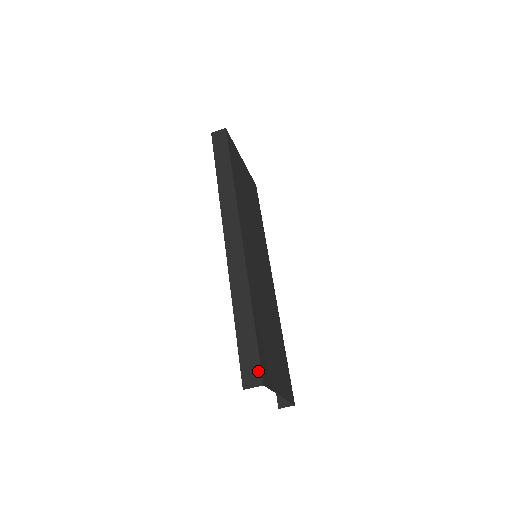
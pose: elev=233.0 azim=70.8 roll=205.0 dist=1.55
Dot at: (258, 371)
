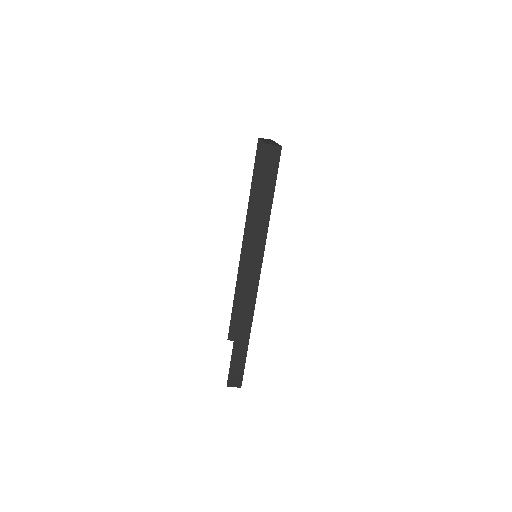
Dot at: (240, 379)
